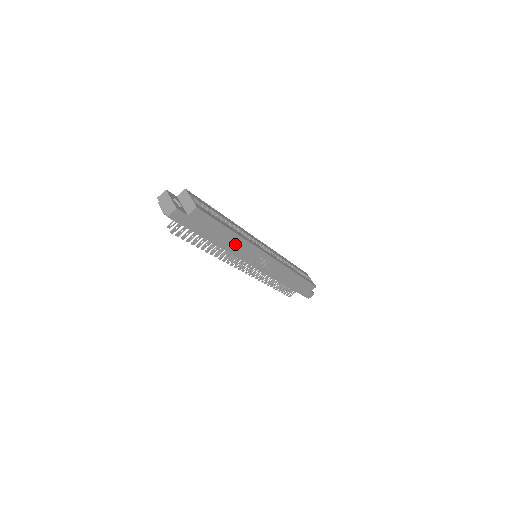
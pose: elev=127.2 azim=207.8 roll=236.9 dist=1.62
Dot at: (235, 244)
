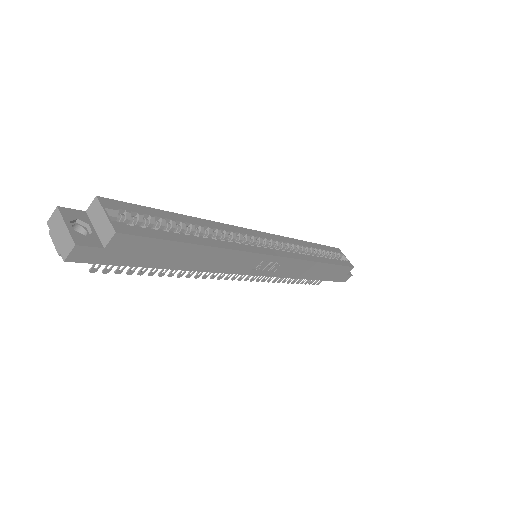
Dot at: (213, 259)
